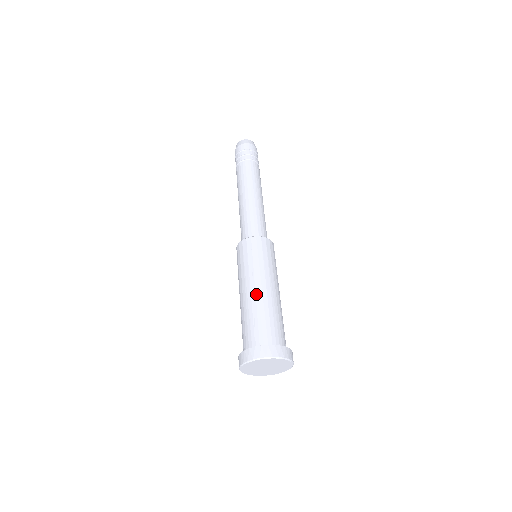
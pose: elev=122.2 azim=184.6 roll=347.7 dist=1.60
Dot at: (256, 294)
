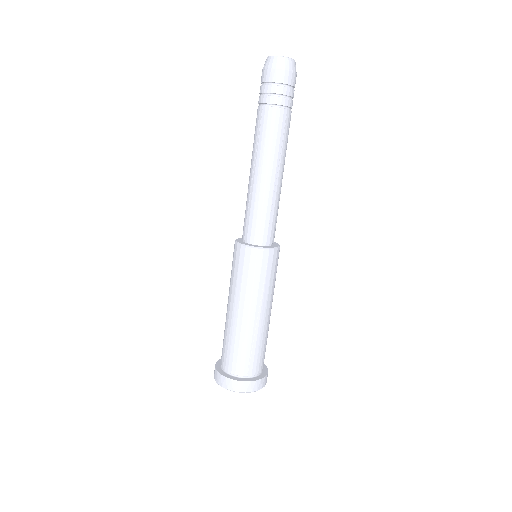
Dot at: (260, 323)
